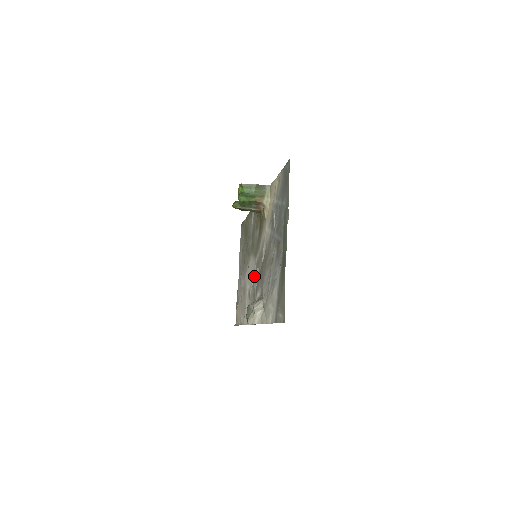
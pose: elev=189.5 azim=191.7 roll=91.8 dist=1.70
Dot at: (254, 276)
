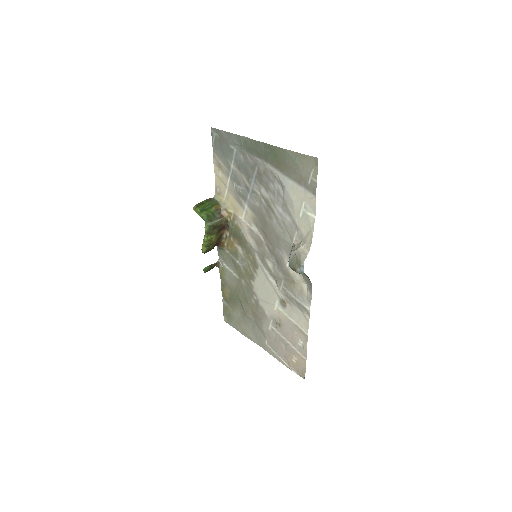
Dot at: (271, 278)
